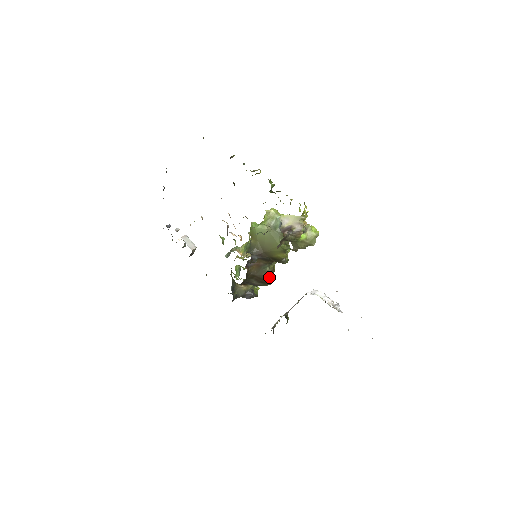
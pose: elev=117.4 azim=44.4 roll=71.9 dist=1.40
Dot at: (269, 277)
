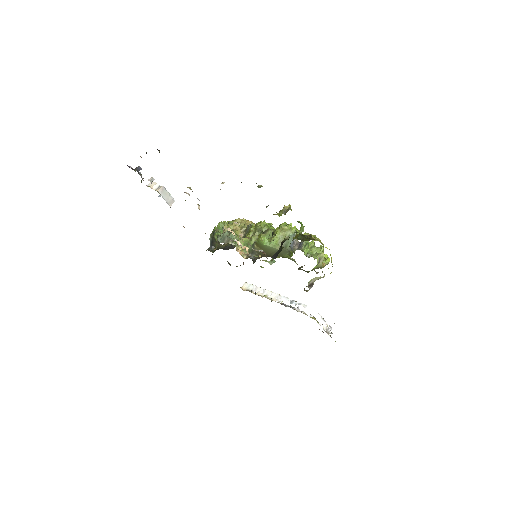
Dot at: occluded
